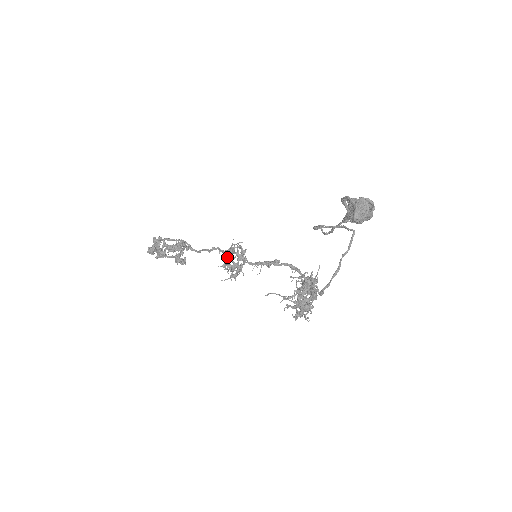
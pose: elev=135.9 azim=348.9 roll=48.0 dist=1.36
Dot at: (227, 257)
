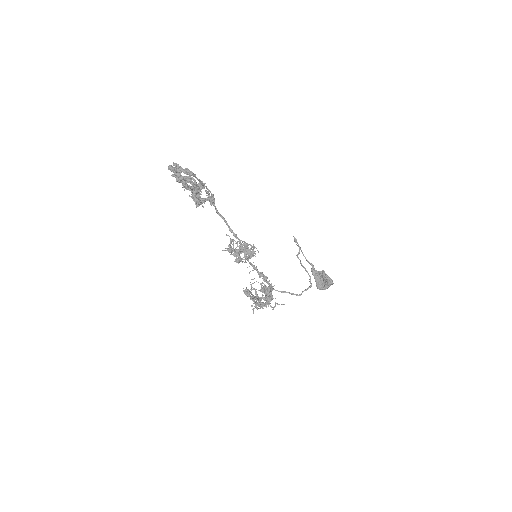
Dot at: occluded
